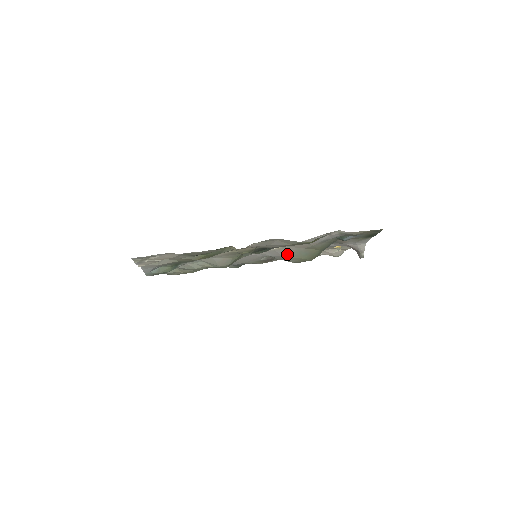
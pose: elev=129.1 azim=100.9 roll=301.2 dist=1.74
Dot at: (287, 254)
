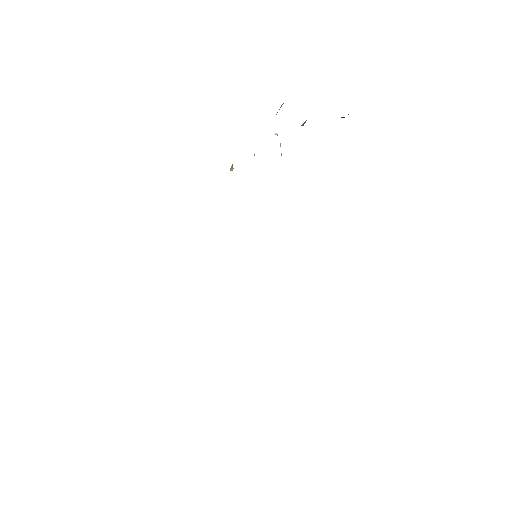
Dot at: occluded
